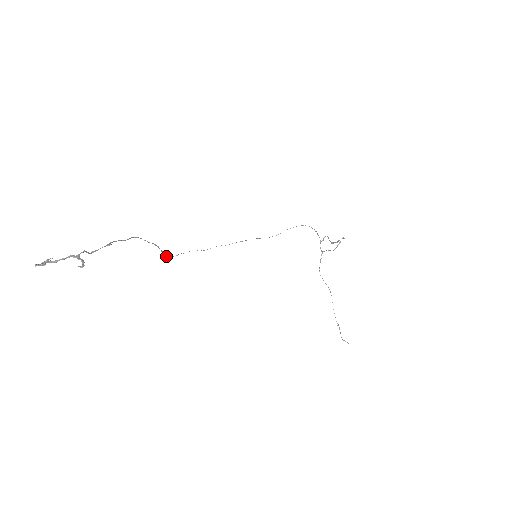
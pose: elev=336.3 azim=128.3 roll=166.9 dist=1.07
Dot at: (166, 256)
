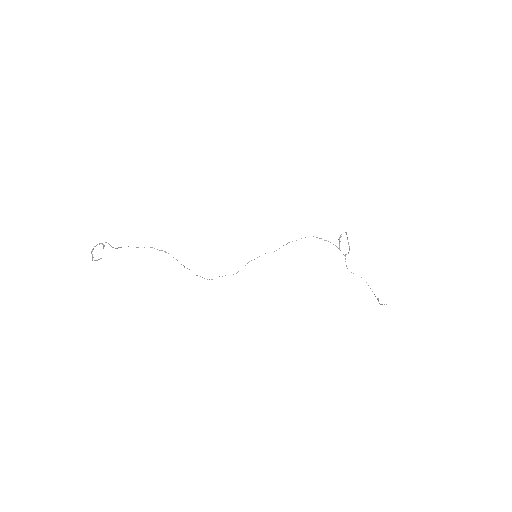
Dot at: (197, 275)
